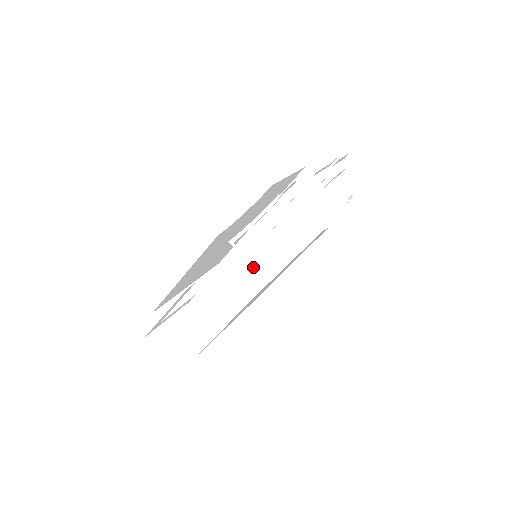
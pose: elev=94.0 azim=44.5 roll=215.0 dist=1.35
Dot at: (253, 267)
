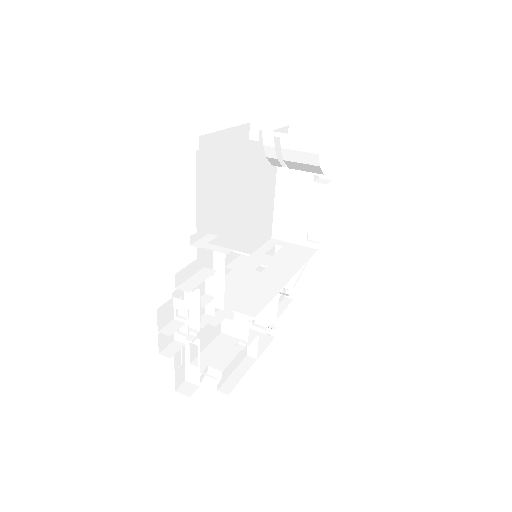
Dot at: (245, 293)
